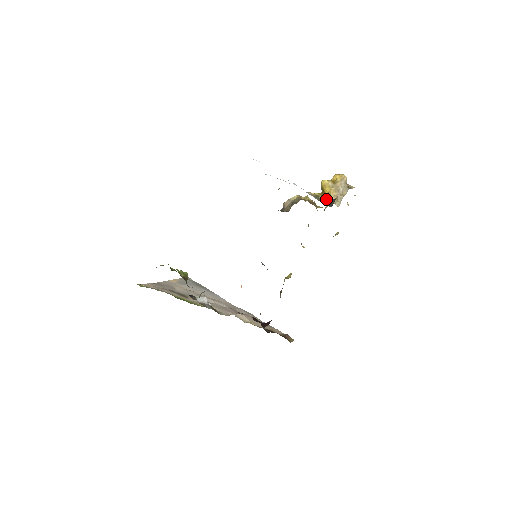
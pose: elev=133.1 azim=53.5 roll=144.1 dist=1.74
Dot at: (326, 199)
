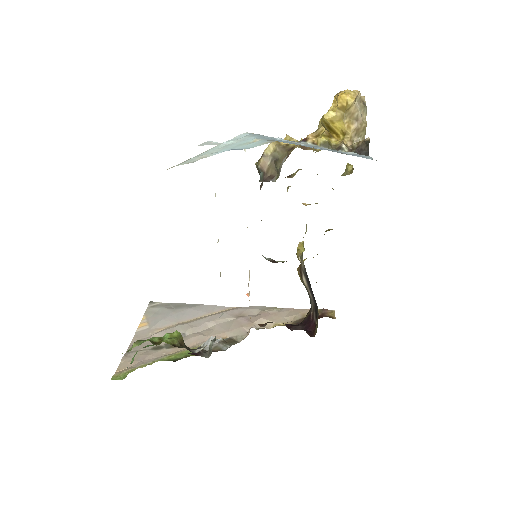
Dot at: (344, 142)
